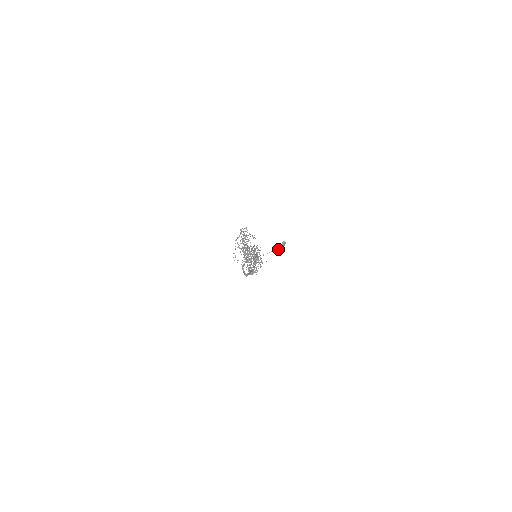
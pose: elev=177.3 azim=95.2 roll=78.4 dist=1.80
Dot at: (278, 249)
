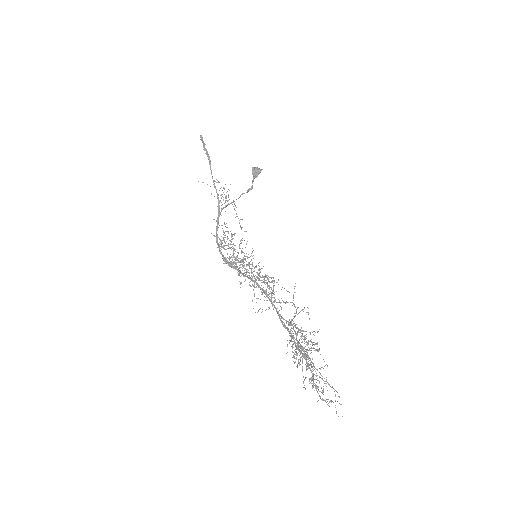
Dot at: occluded
